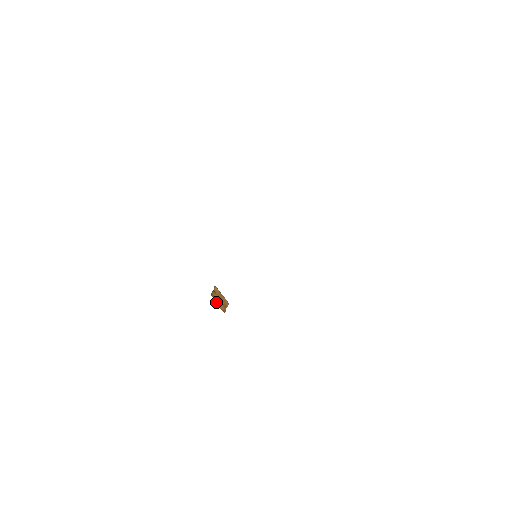
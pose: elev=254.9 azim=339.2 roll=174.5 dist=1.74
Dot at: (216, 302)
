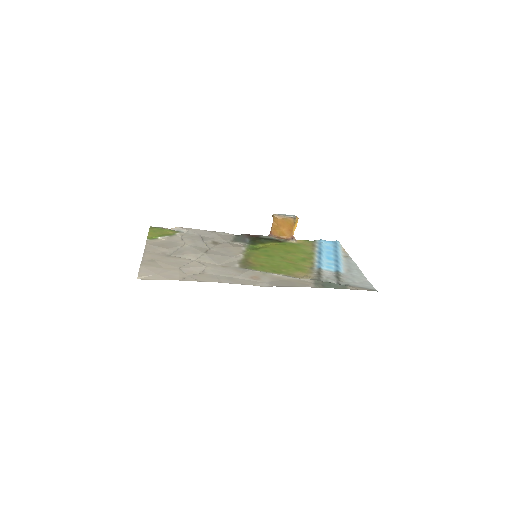
Dot at: (278, 236)
